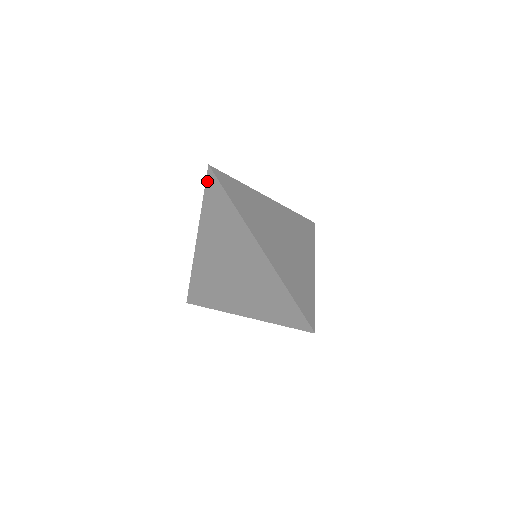
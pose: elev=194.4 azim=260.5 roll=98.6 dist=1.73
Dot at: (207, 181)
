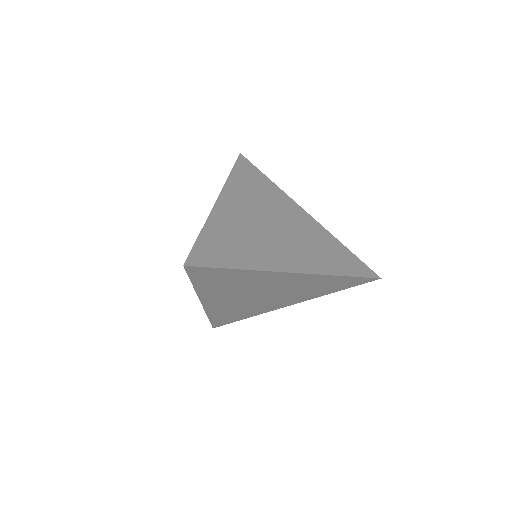
Dot at: occluded
